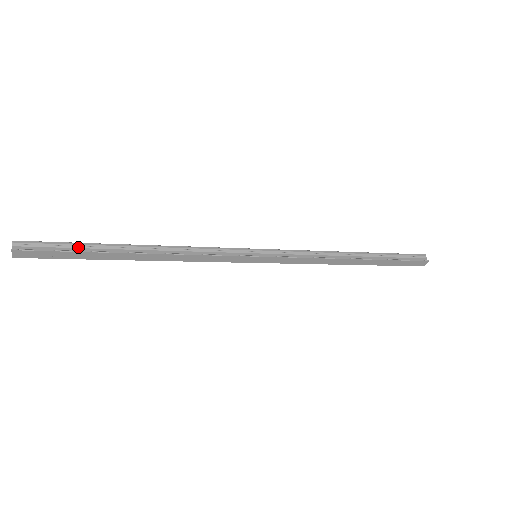
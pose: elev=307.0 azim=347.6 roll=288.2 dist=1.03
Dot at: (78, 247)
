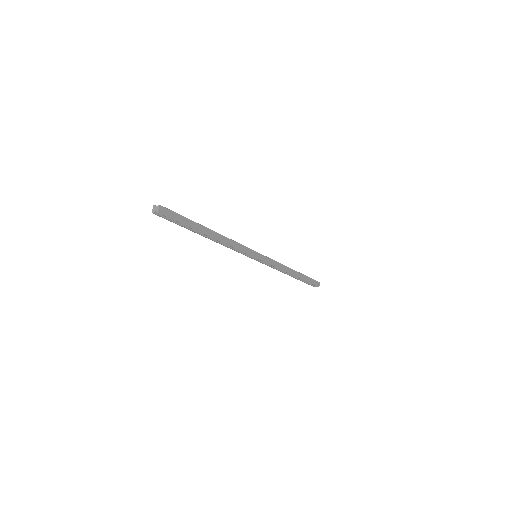
Dot at: (184, 219)
